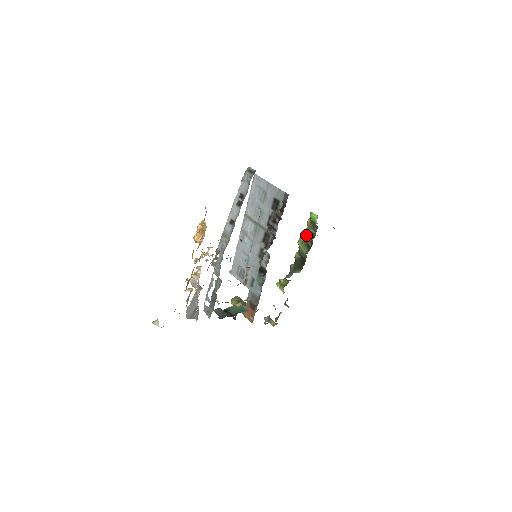
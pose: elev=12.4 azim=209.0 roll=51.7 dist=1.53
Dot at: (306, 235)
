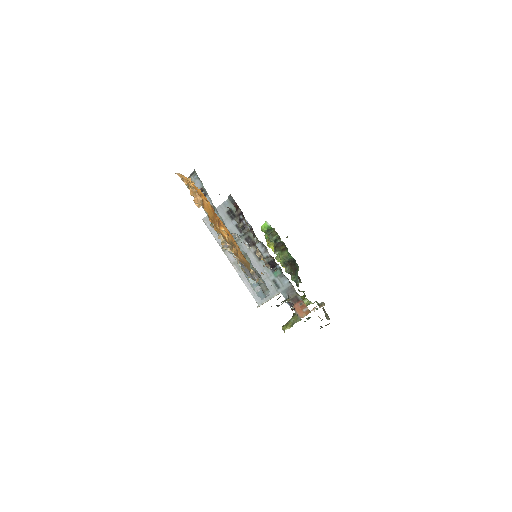
Dot at: (275, 248)
